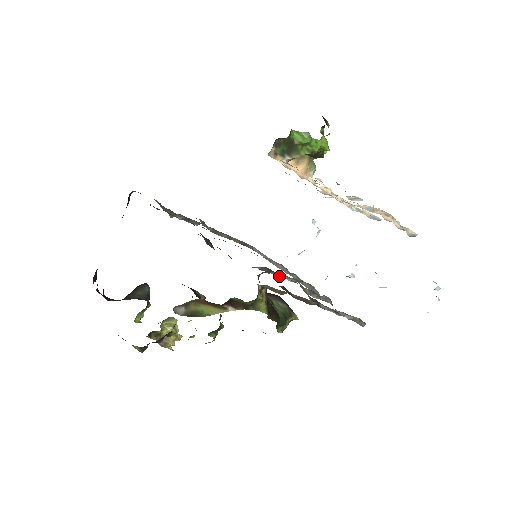
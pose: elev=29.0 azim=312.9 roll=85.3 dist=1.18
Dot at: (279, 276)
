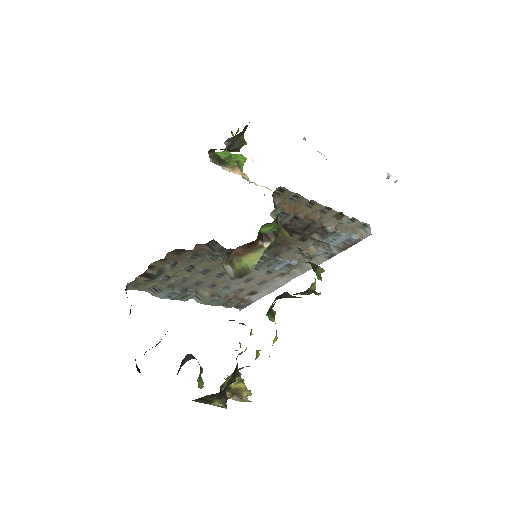
Dot at: (284, 259)
